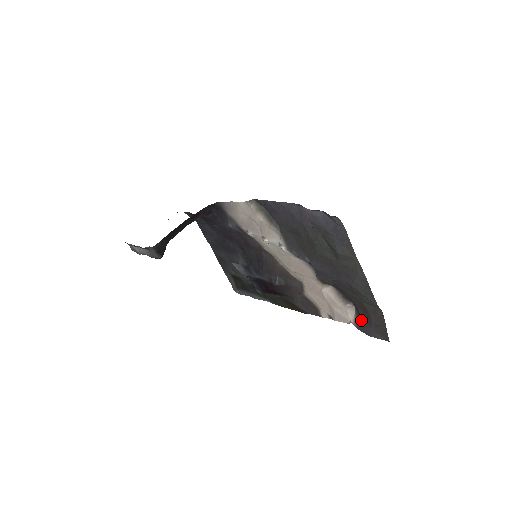
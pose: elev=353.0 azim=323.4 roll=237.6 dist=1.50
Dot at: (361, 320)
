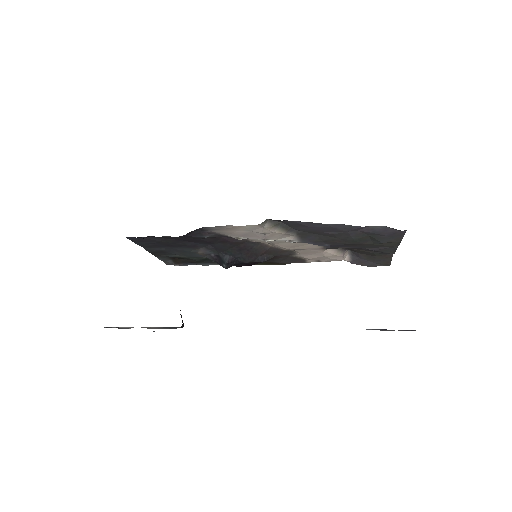
Dot at: (359, 259)
